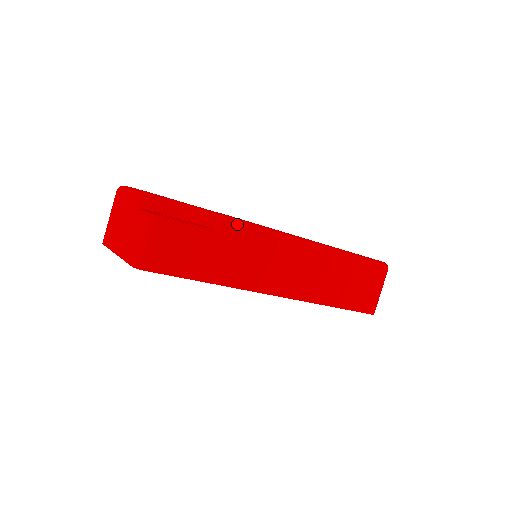
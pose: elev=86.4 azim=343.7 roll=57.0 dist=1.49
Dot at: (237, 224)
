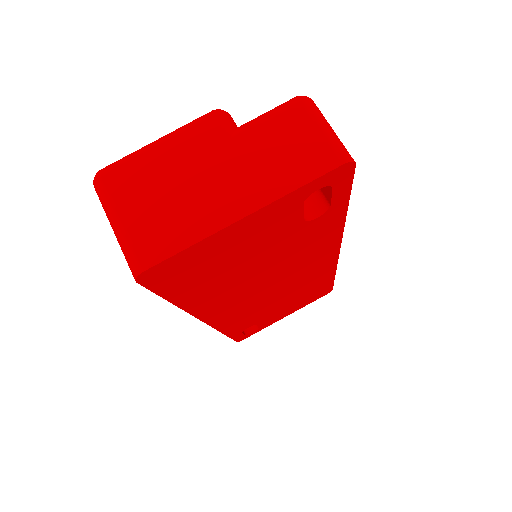
Dot at: occluded
